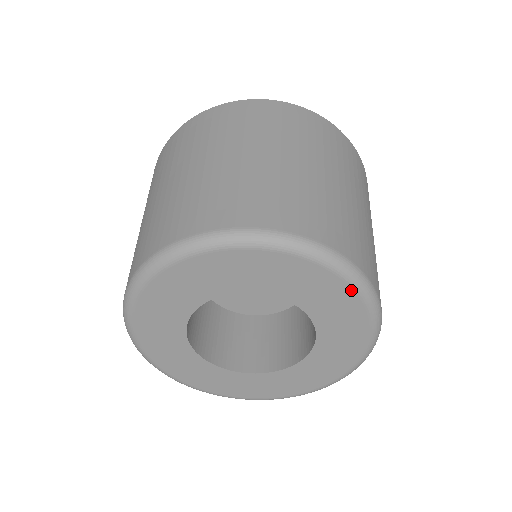
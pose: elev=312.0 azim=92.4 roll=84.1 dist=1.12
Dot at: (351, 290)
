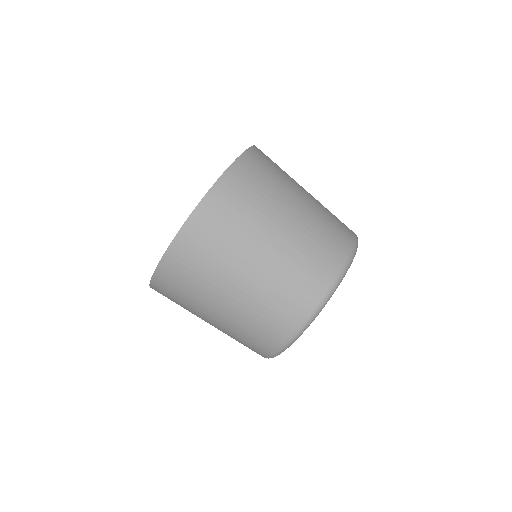
Dot at: occluded
